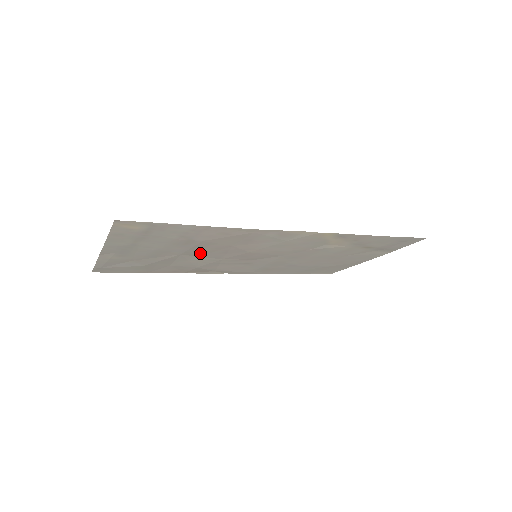
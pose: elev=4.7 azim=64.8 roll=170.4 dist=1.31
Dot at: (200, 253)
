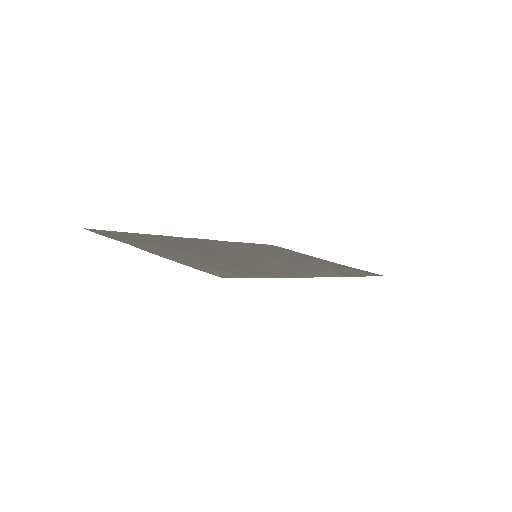
Dot at: (221, 254)
